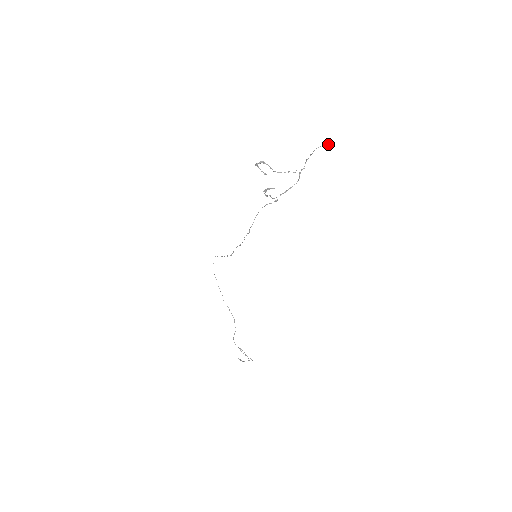
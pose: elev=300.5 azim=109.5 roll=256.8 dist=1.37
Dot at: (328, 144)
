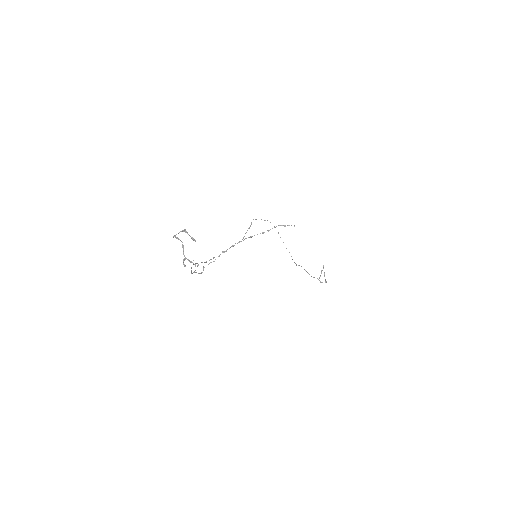
Dot at: (284, 225)
